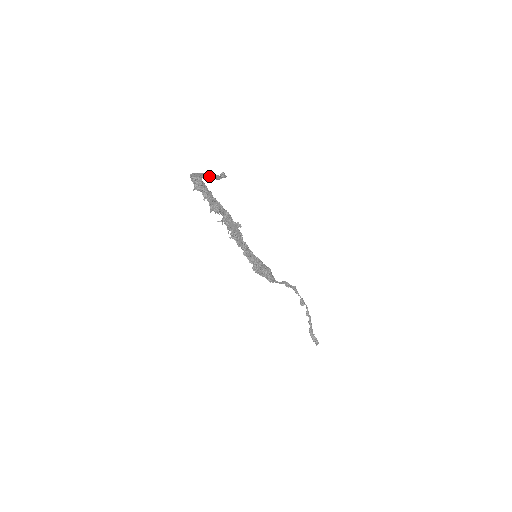
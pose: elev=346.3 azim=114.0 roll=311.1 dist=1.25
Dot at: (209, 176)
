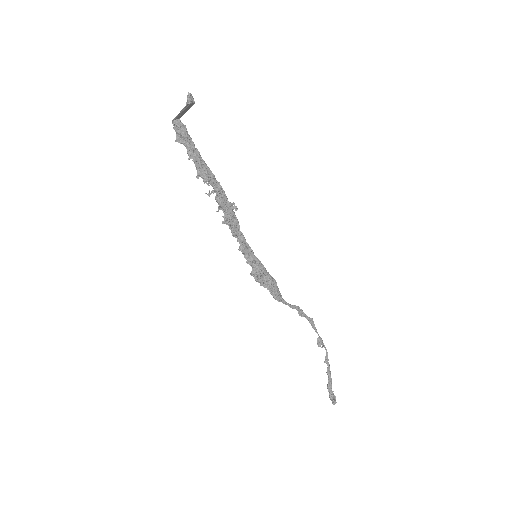
Dot at: (182, 109)
